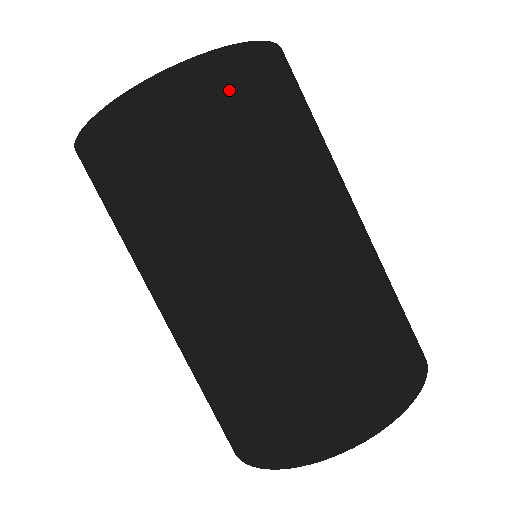
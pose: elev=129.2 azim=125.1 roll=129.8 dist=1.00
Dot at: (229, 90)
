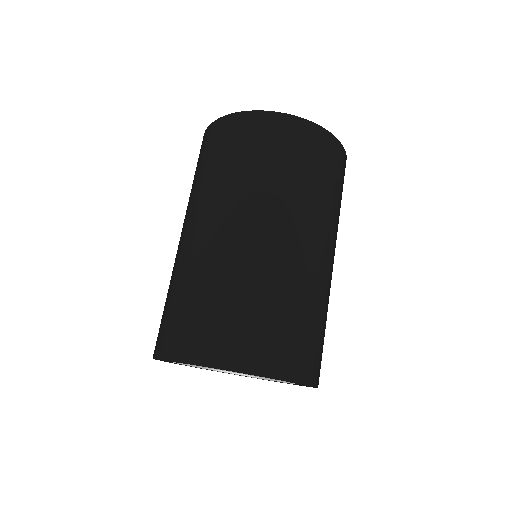
Dot at: (264, 132)
